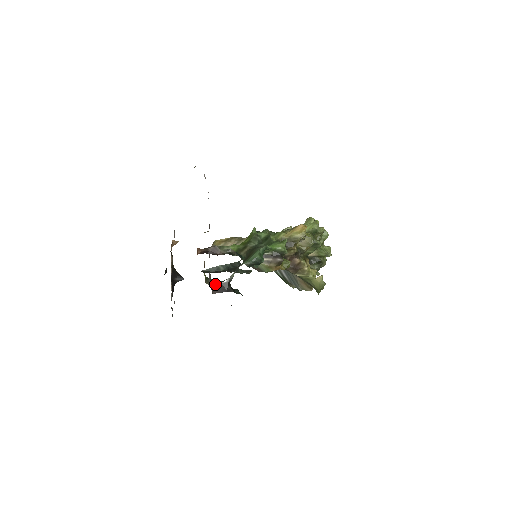
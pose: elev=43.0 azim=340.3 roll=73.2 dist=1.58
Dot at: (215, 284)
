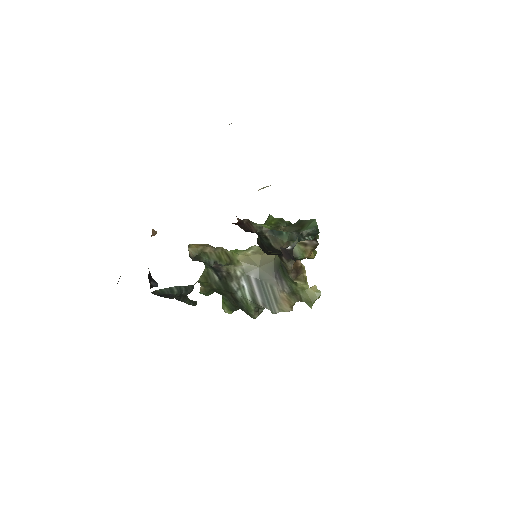
Dot at: (281, 248)
